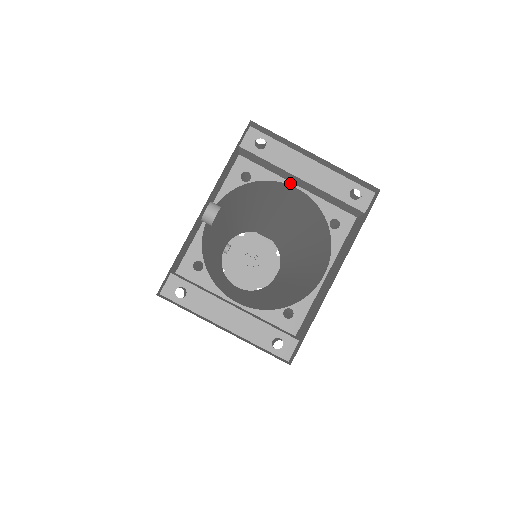
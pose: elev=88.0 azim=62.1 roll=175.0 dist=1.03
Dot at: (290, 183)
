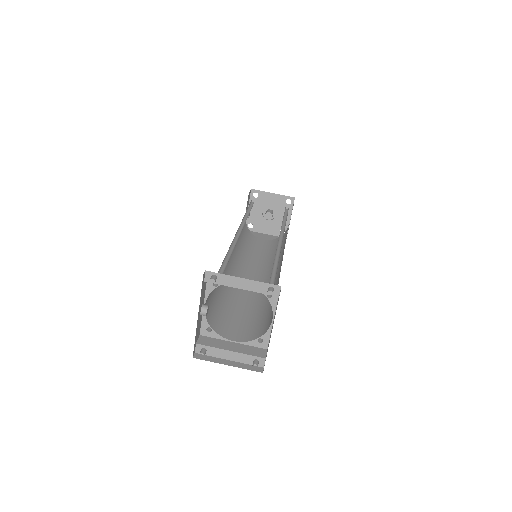
Dot at: occluded
